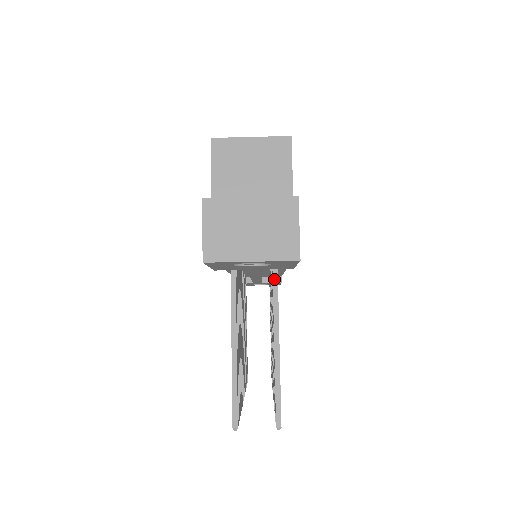
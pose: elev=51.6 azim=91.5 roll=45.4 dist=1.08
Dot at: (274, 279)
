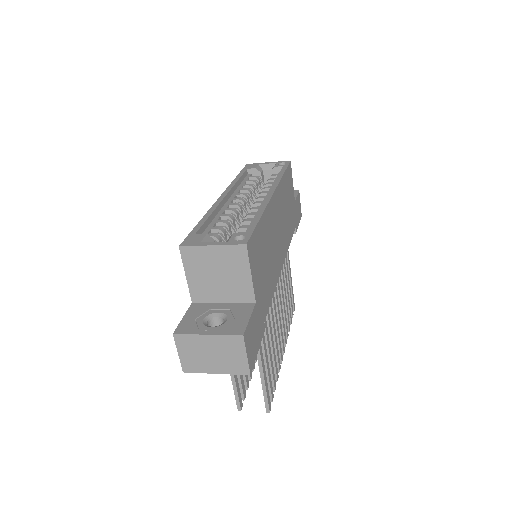
Dot at: occluded
